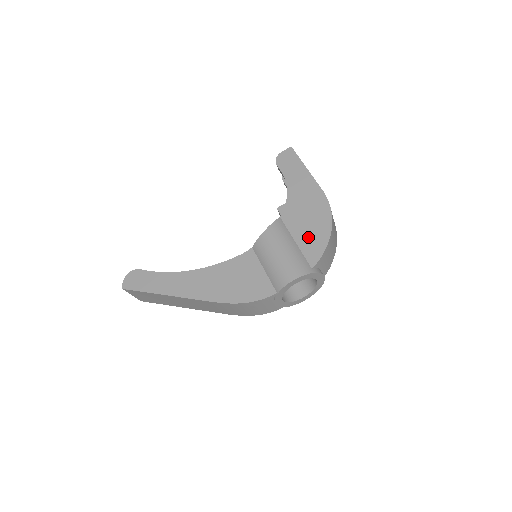
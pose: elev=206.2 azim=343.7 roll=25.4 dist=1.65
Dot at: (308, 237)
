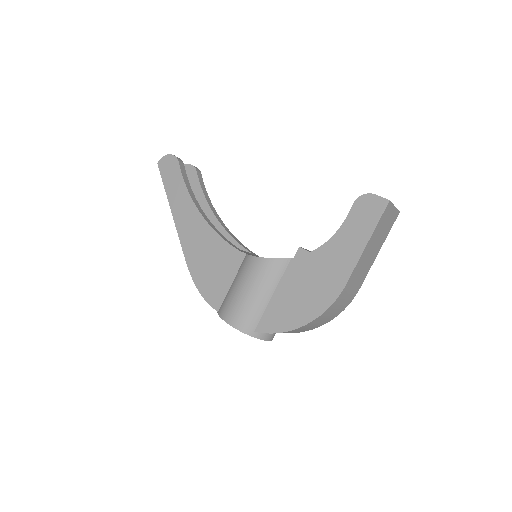
Dot at: (284, 305)
